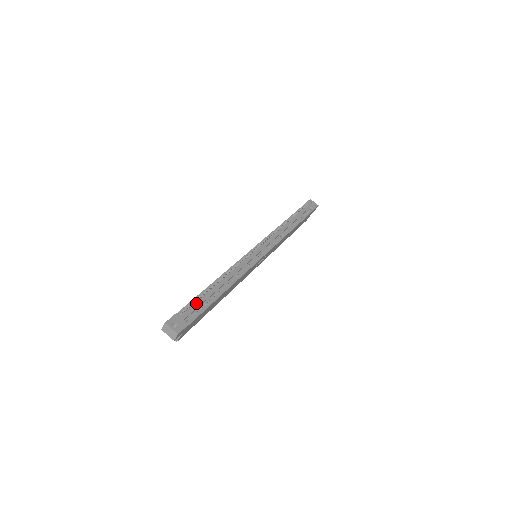
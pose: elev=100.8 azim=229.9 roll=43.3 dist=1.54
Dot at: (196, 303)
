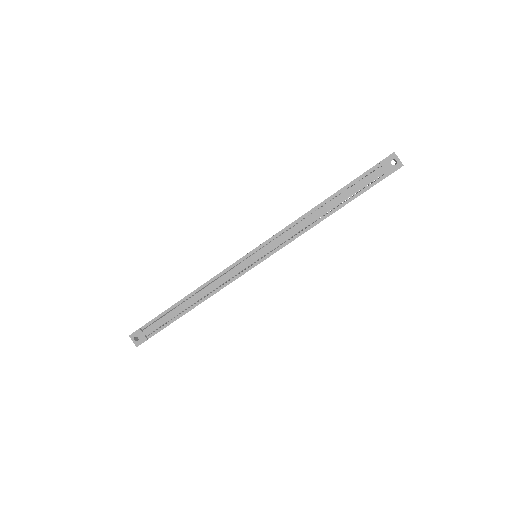
Dot at: (160, 319)
